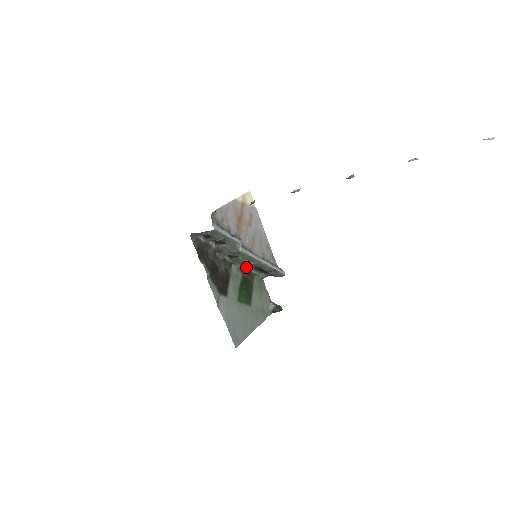
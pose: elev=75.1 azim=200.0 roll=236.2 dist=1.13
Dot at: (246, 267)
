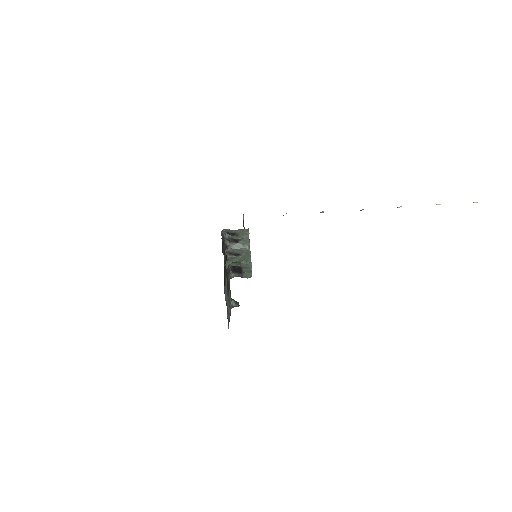
Dot at: (229, 266)
